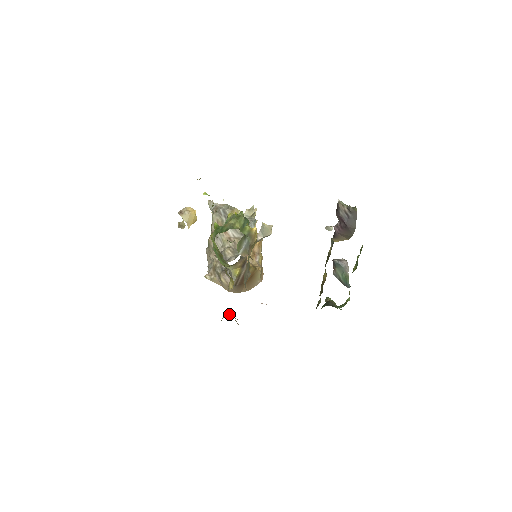
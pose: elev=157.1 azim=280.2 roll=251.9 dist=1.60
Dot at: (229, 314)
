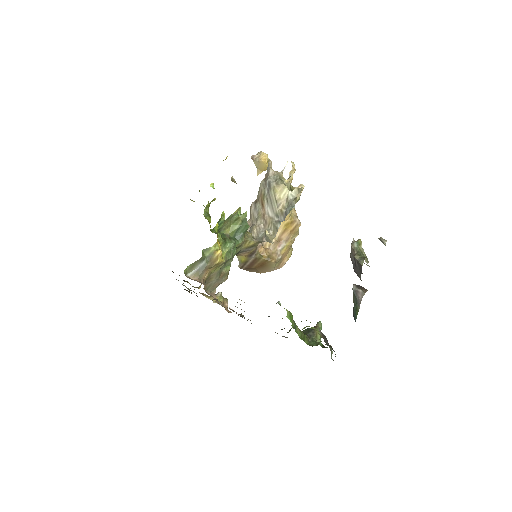
Dot at: occluded
